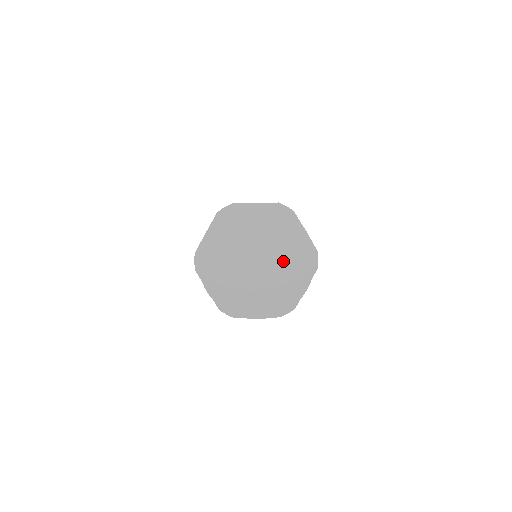
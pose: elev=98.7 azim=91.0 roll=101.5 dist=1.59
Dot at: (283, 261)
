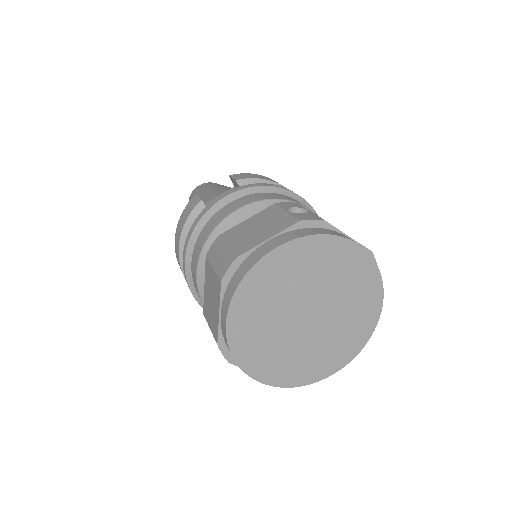
Dot at: (342, 296)
